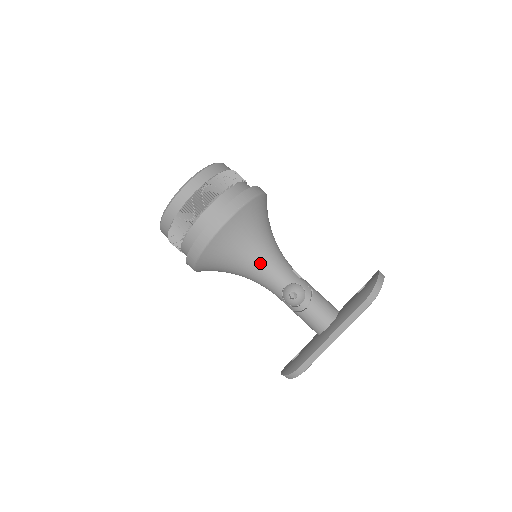
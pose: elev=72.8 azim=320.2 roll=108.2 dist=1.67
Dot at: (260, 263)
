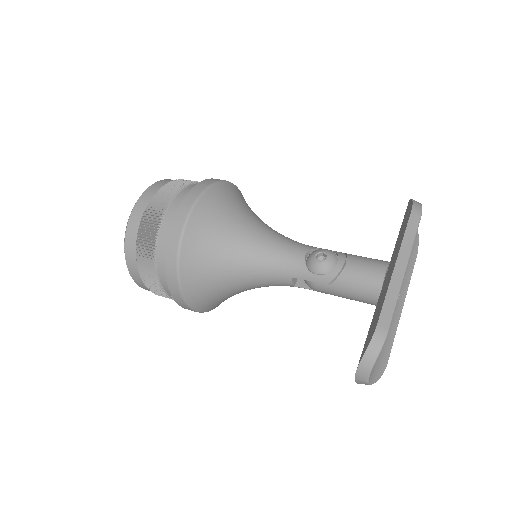
Dot at: (263, 238)
